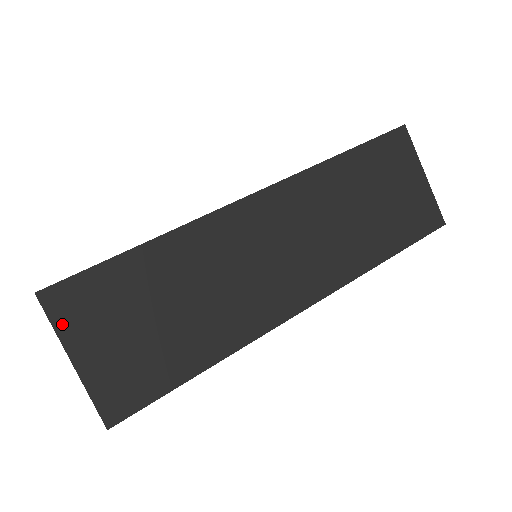
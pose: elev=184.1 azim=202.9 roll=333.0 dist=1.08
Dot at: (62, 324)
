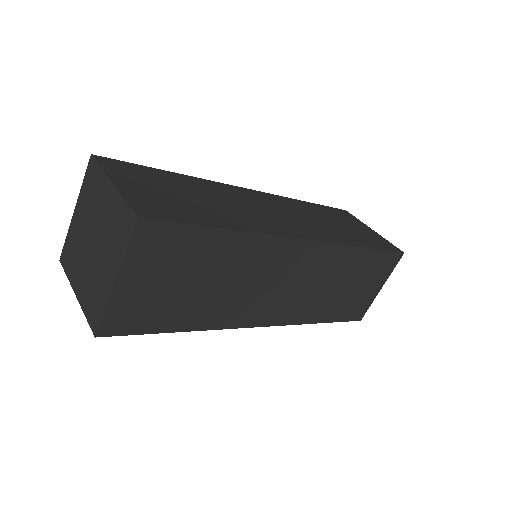
Dot at: (134, 251)
